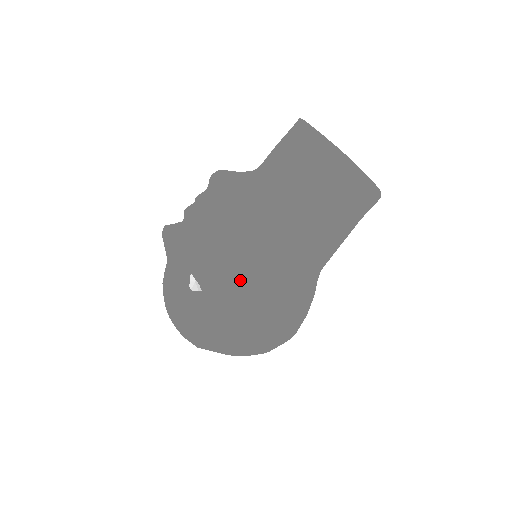
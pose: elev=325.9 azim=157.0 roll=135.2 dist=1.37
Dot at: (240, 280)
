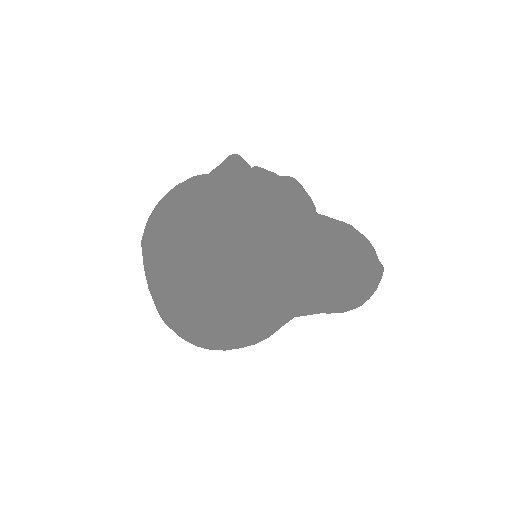
Dot at: (282, 196)
